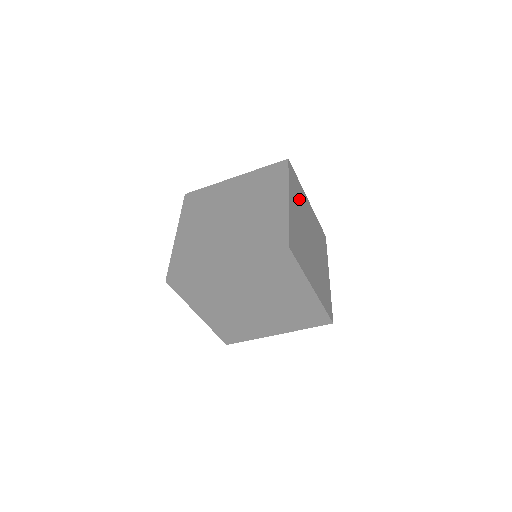
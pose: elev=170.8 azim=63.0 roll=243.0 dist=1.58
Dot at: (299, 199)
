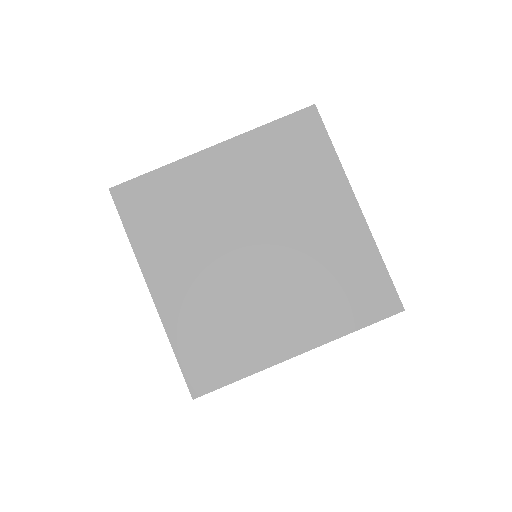
Dot at: occluded
